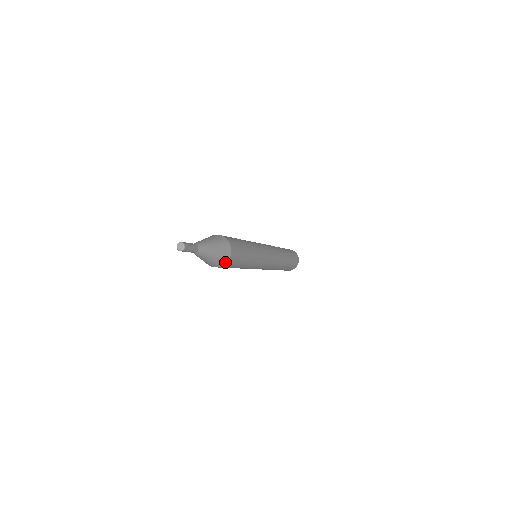
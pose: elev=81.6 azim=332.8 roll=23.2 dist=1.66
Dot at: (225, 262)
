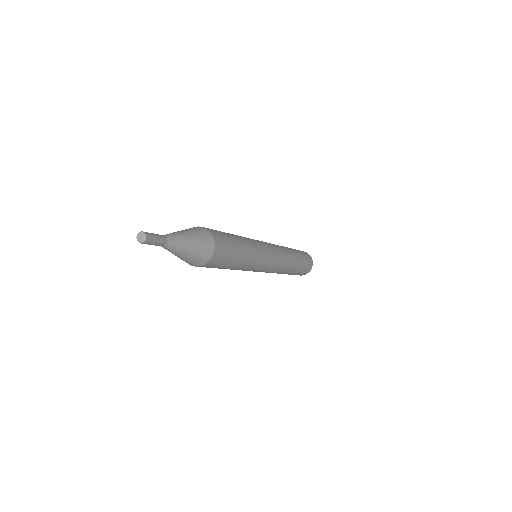
Dot at: (196, 265)
